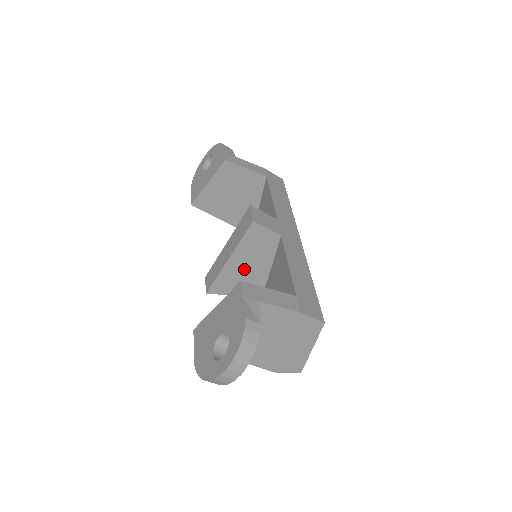
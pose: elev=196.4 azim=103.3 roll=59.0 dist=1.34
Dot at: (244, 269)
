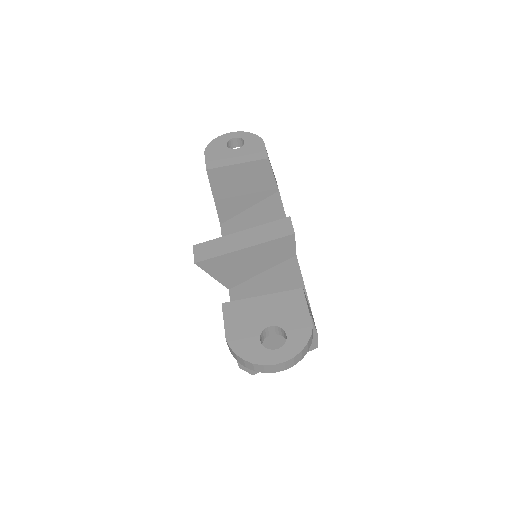
Dot at: (244, 262)
